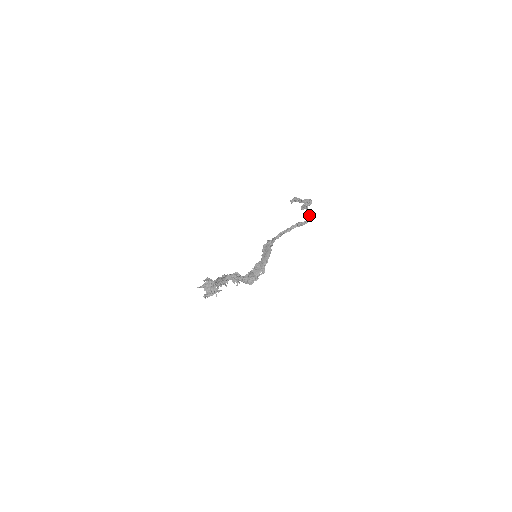
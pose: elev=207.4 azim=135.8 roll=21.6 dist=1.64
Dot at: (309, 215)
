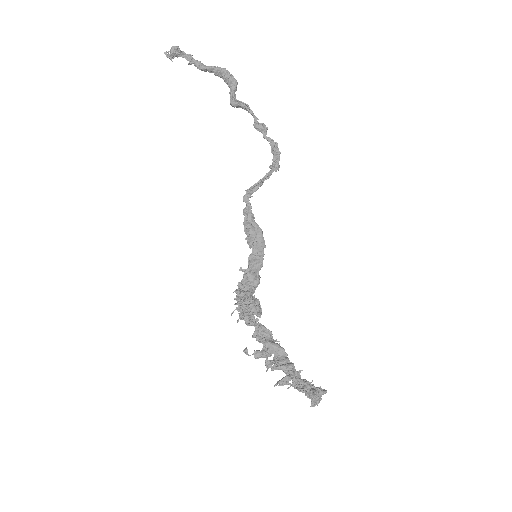
Dot at: (266, 131)
